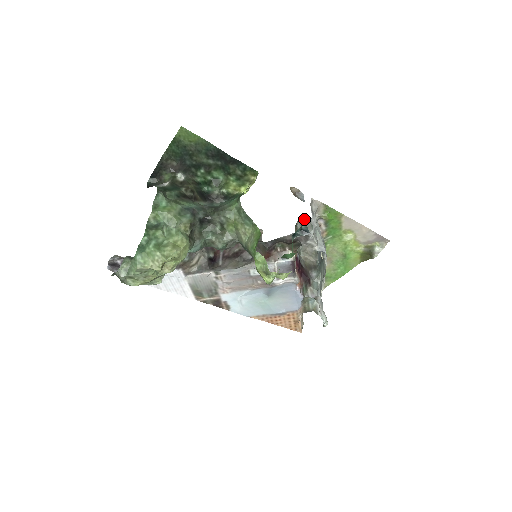
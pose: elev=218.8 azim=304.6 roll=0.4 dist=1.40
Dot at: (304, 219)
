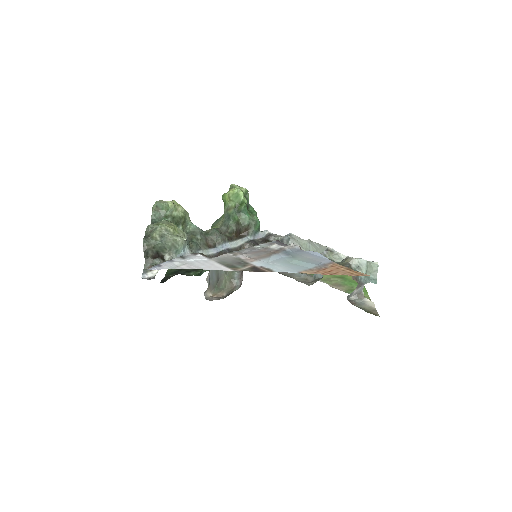
Dot at: (283, 273)
